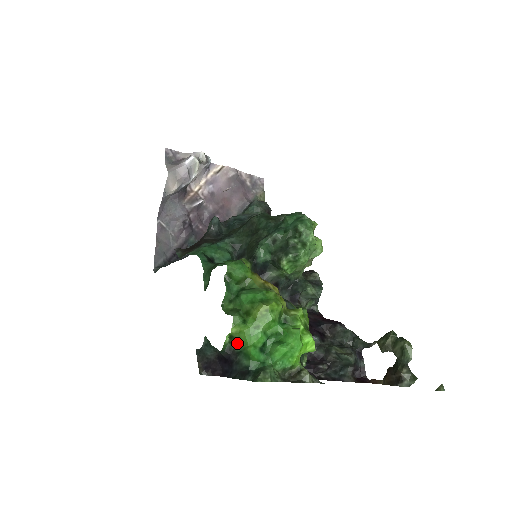
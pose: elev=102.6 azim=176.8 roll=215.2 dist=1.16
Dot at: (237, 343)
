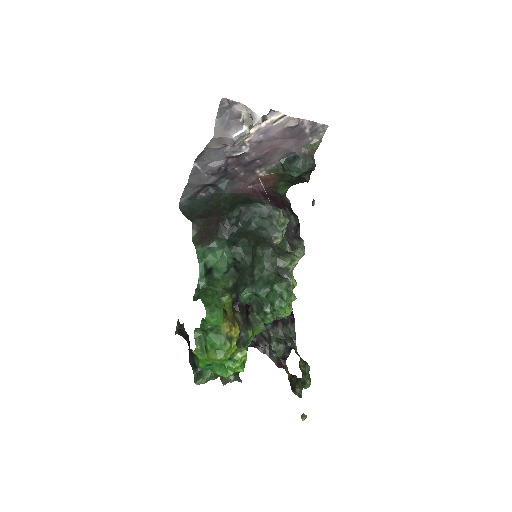
Dot at: occluded
